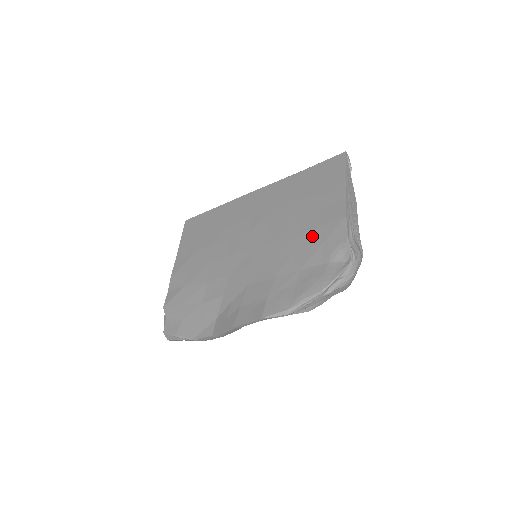
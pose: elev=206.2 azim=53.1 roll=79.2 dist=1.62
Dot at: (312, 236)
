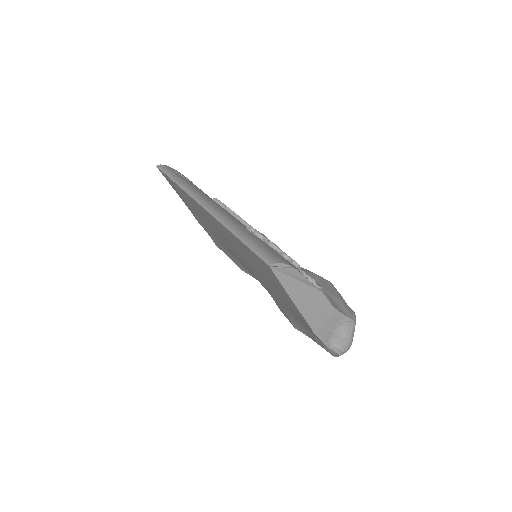
Dot at: (294, 314)
